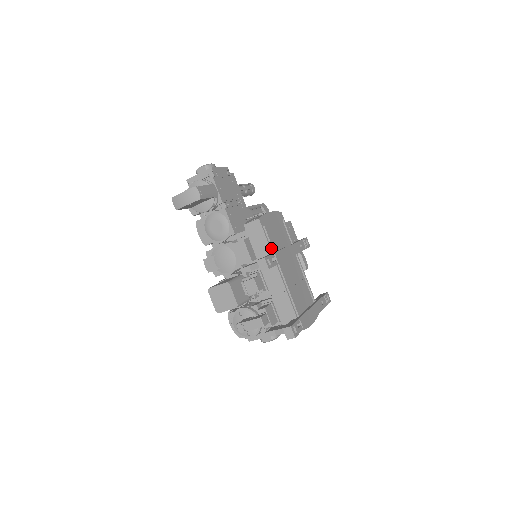
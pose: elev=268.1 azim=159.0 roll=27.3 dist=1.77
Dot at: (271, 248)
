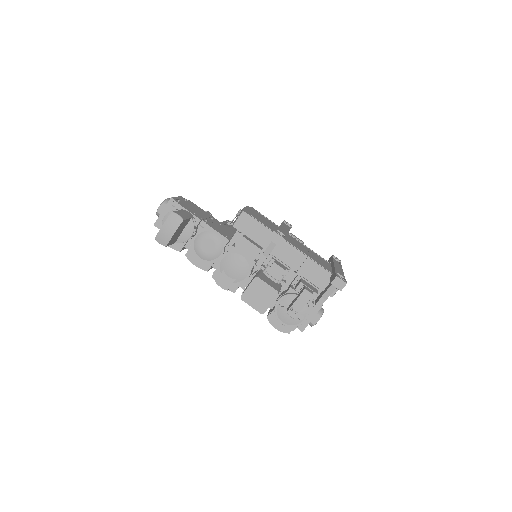
Dot at: occluded
